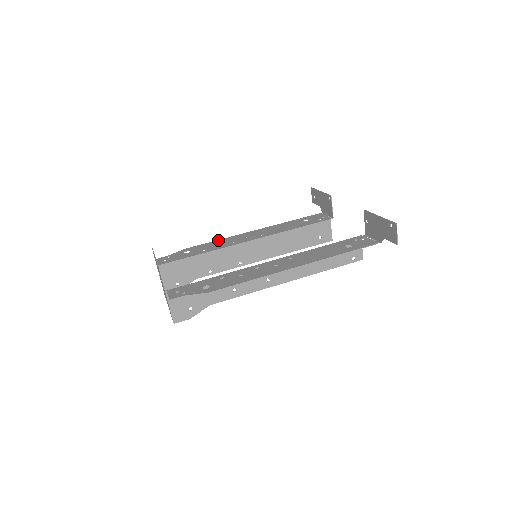
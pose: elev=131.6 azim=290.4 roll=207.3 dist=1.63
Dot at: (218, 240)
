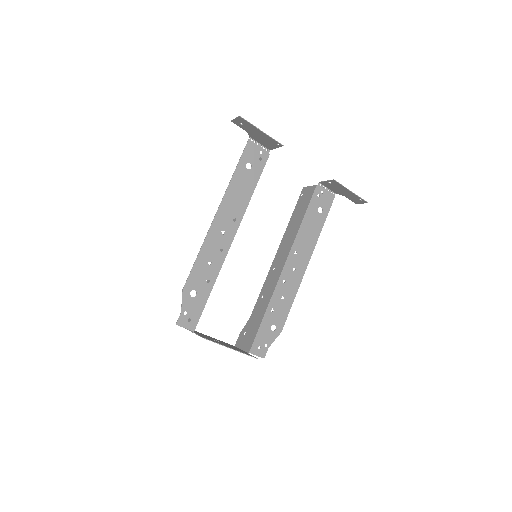
Dot at: (200, 254)
